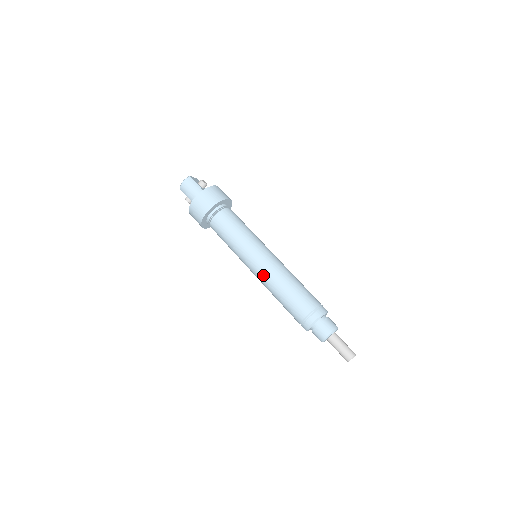
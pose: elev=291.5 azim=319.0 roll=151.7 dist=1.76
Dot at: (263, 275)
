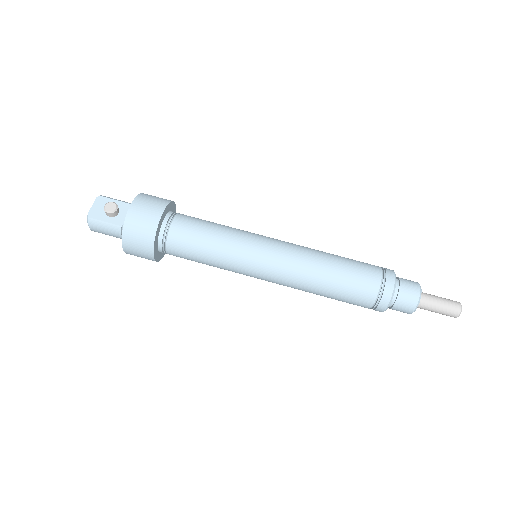
Dot at: occluded
